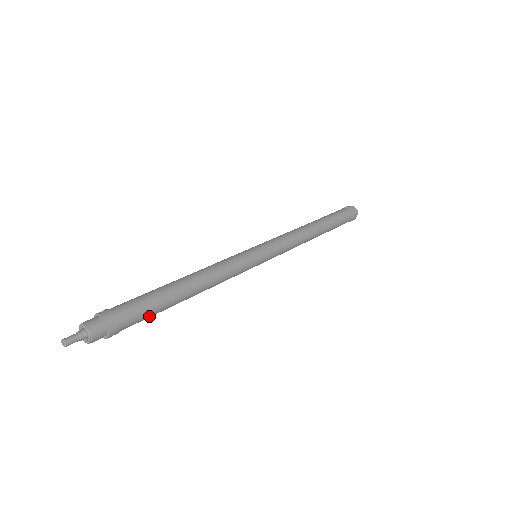
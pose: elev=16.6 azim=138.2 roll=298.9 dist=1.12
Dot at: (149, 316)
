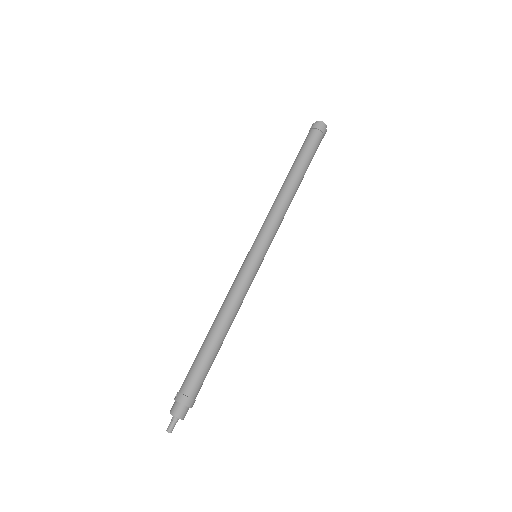
Dot at: (207, 373)
